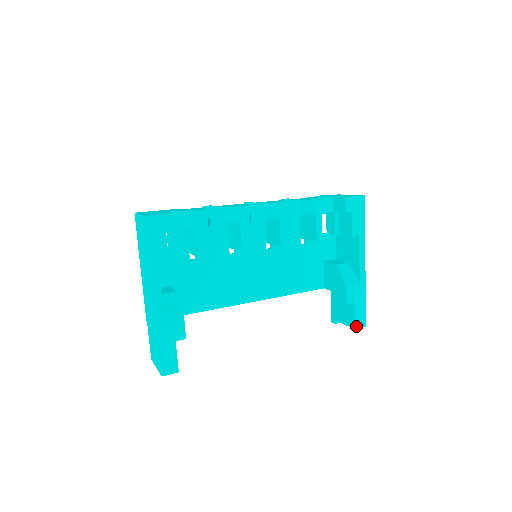
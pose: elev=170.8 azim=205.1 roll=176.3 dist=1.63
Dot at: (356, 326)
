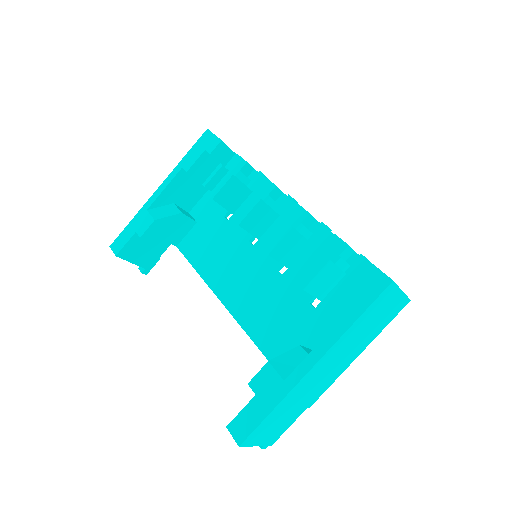
Dot at: (231, 426)
